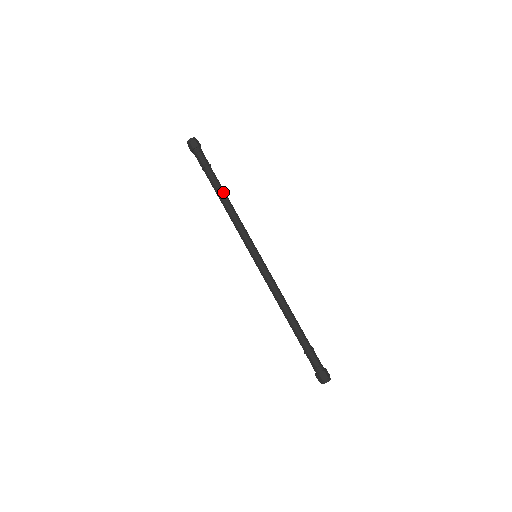
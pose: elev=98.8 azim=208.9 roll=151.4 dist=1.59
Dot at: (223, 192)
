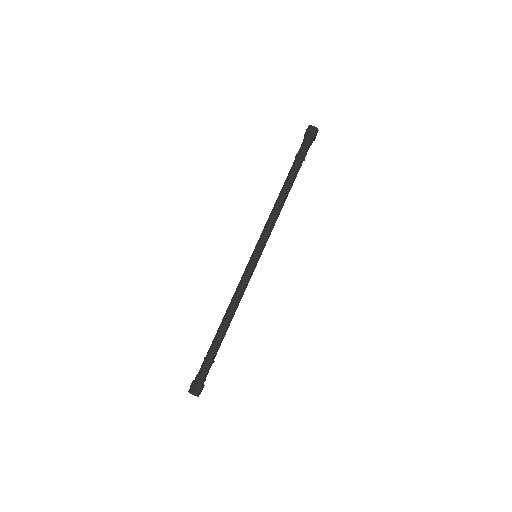
Dot at: (290, 188)
